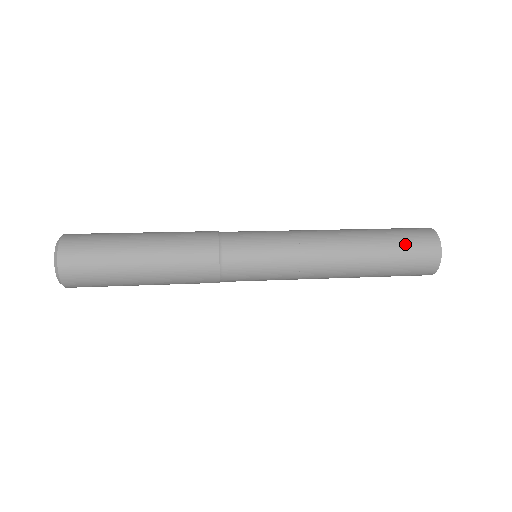
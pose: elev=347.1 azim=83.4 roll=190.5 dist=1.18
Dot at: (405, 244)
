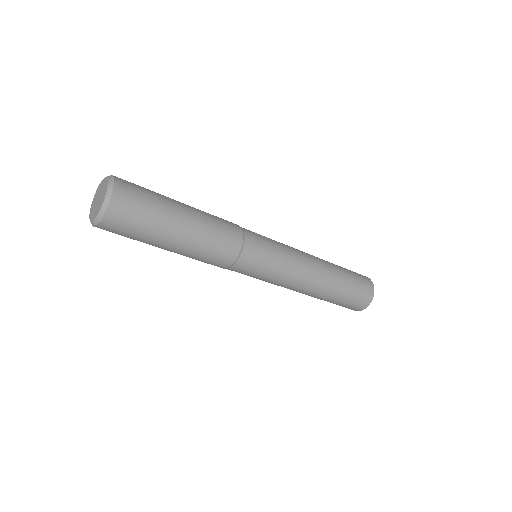
Dot at: occluded
